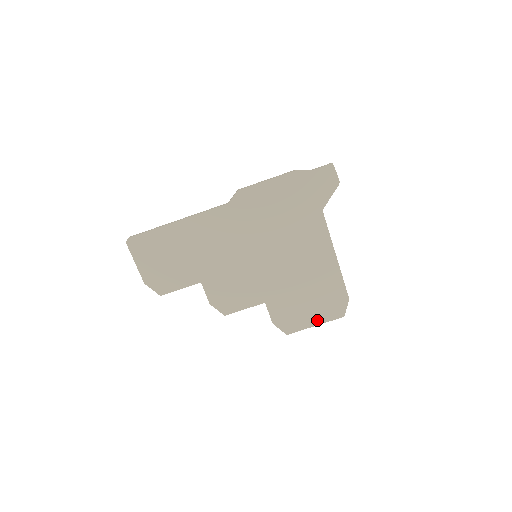
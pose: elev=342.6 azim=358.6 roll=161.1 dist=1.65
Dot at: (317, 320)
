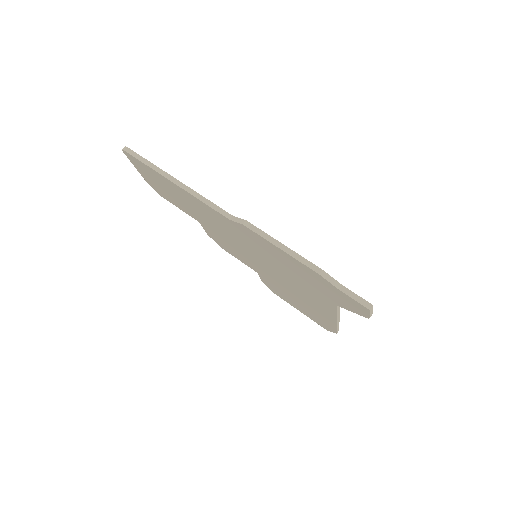
Dot at: (302, 312)
